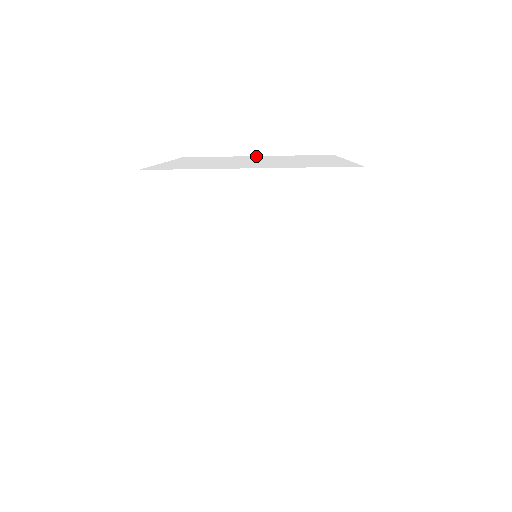
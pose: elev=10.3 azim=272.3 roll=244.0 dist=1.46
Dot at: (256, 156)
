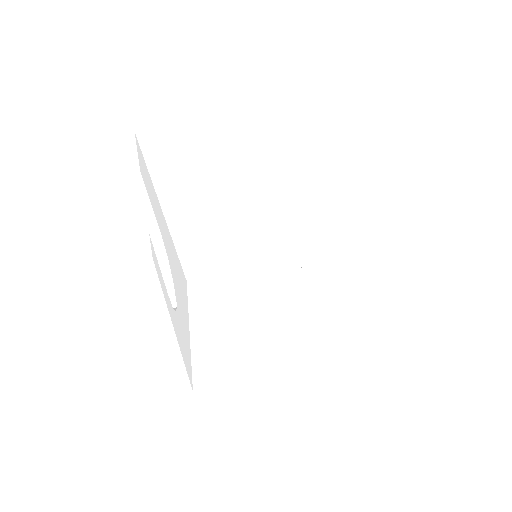
Dot at: (229, 123)
